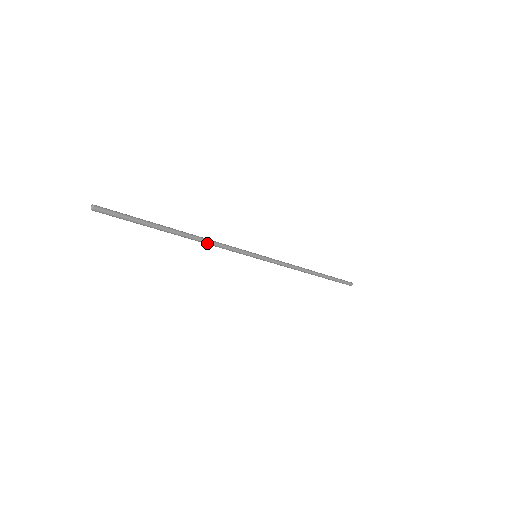
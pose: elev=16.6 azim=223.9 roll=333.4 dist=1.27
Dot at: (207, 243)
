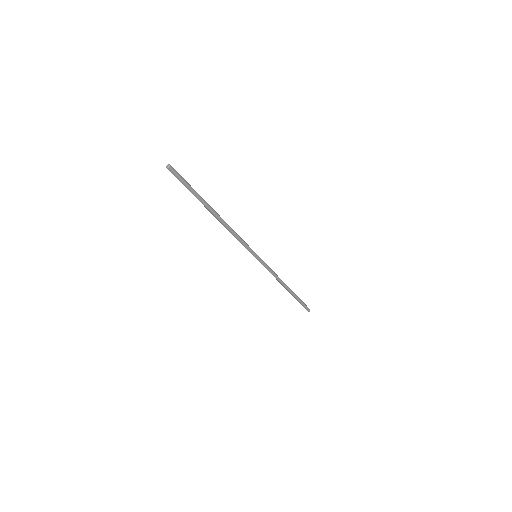
Dot at: (230, 229)
